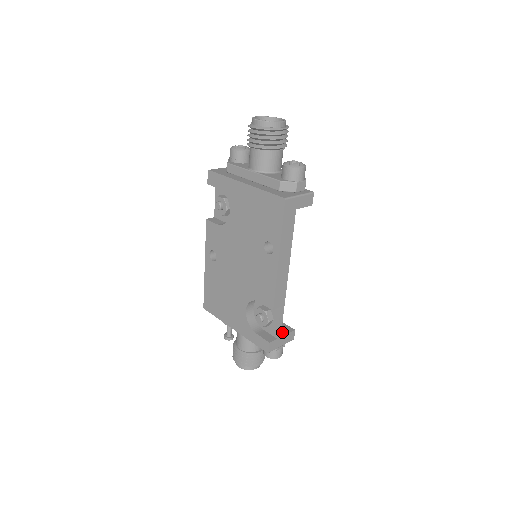
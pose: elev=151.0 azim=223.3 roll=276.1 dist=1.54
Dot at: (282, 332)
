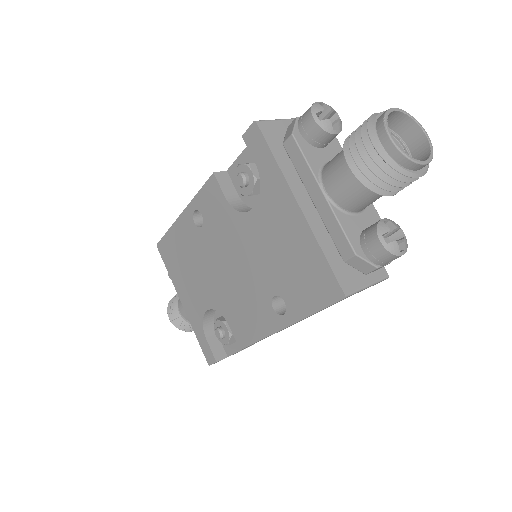
Dot at: occluded
